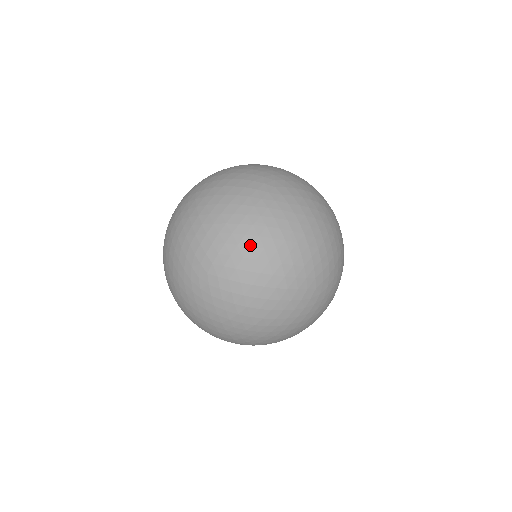
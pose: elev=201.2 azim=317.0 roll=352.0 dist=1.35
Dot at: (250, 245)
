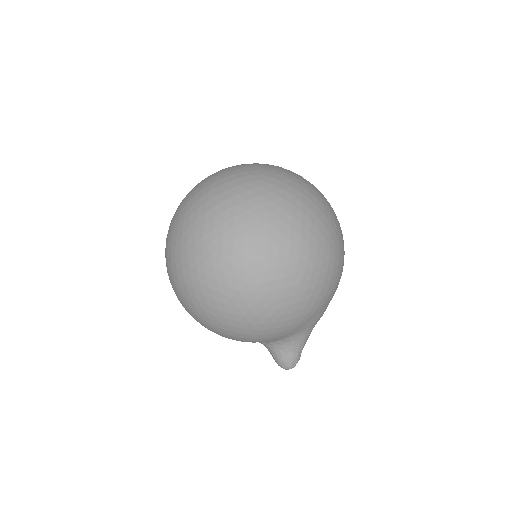
Dot at: (300, 177)
